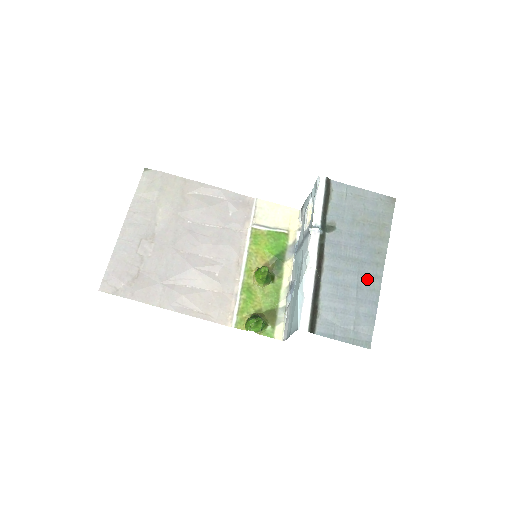
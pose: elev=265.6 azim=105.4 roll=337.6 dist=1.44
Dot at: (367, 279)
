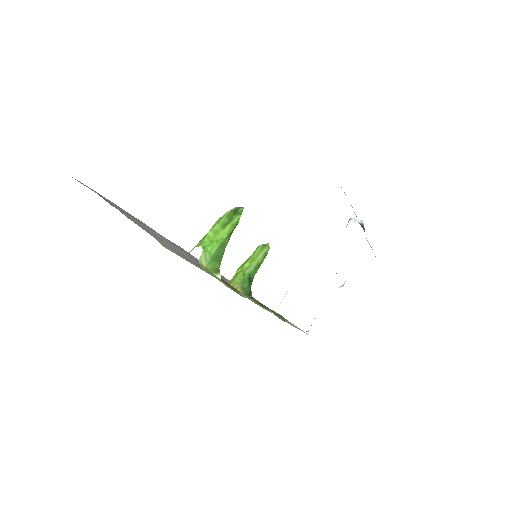
Dot at: occluded
